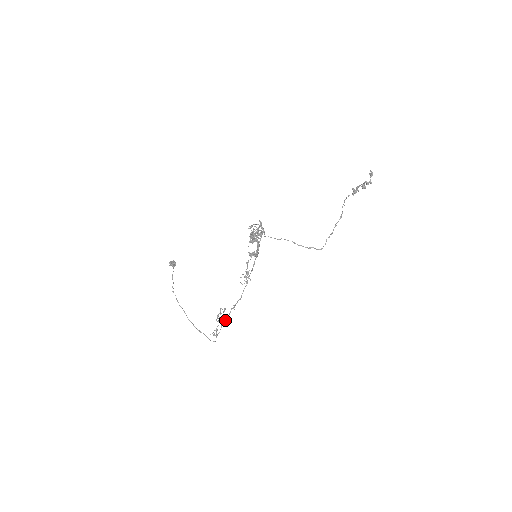
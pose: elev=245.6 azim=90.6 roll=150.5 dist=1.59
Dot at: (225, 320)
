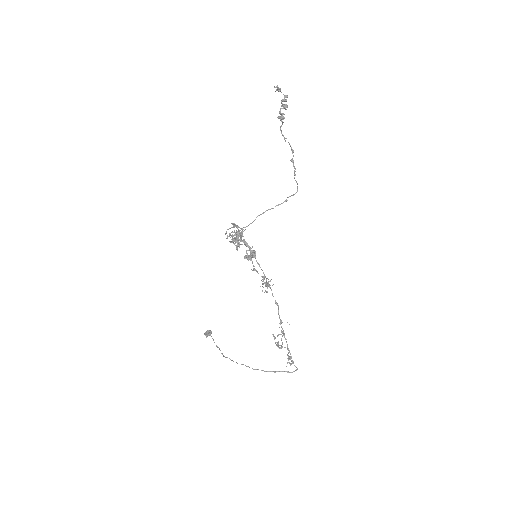
Dot at: occluded
